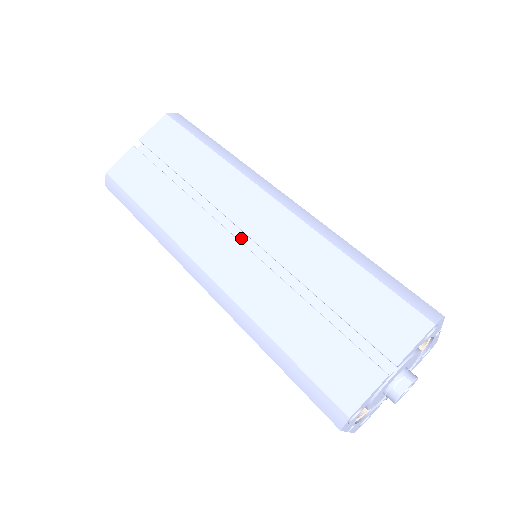
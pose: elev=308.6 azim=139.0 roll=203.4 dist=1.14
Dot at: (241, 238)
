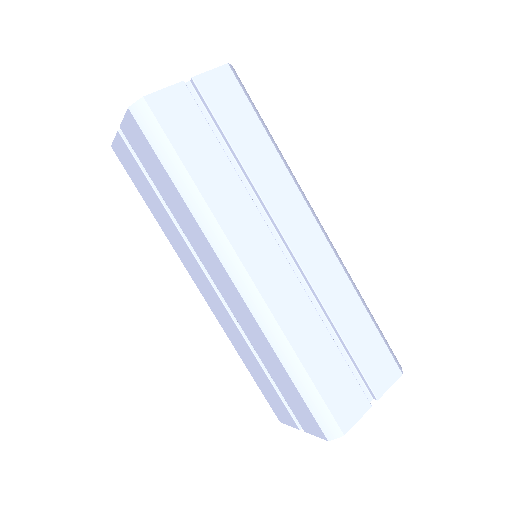
Dot at: (283, 253)
